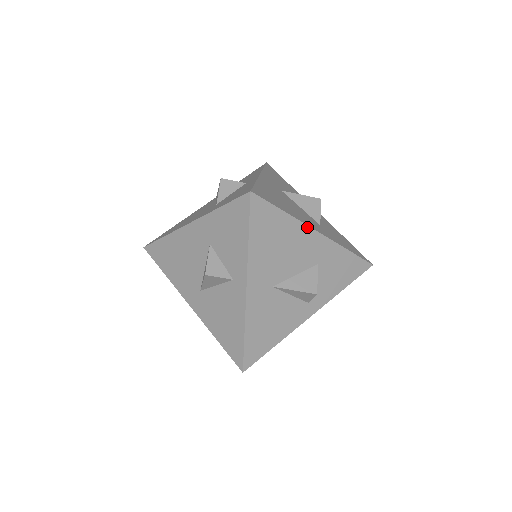
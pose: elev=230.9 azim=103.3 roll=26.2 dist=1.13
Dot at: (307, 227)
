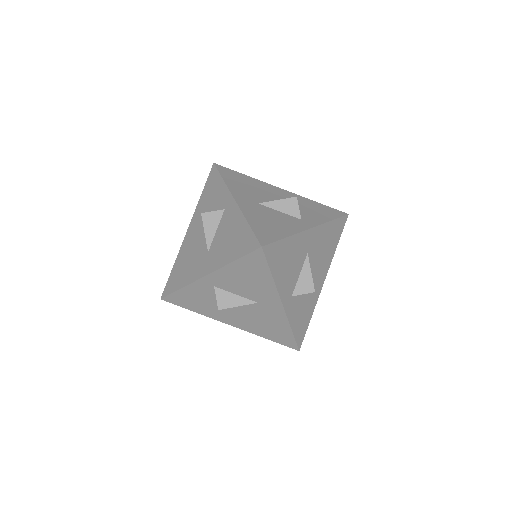
Dot at: (269, 184)
